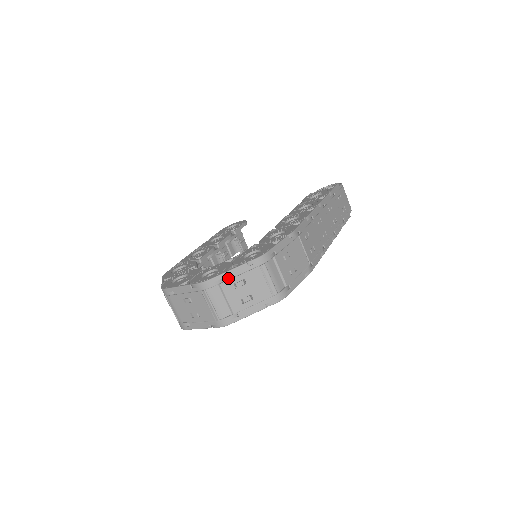
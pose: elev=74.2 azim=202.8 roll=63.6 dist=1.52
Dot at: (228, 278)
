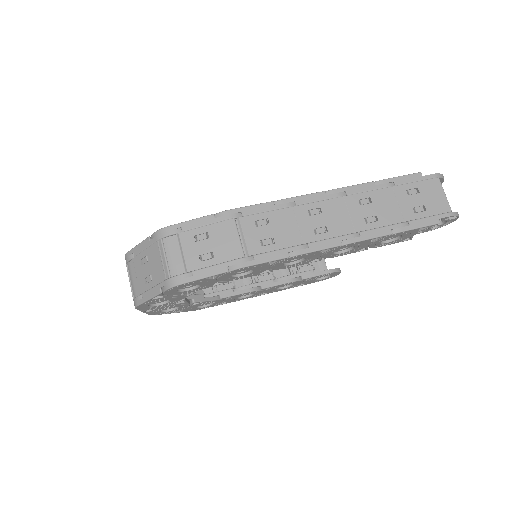
Dot at: (137, 252)
